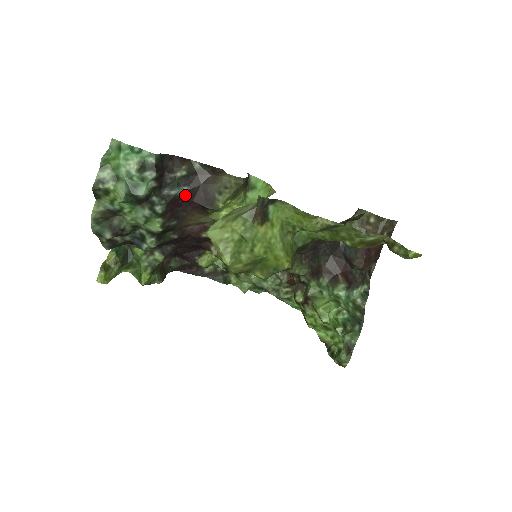
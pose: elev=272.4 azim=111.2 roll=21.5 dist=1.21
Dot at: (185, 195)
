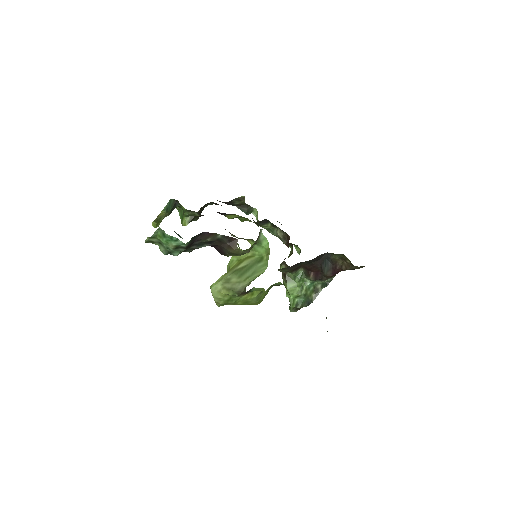
Dot at: (208, 245)
